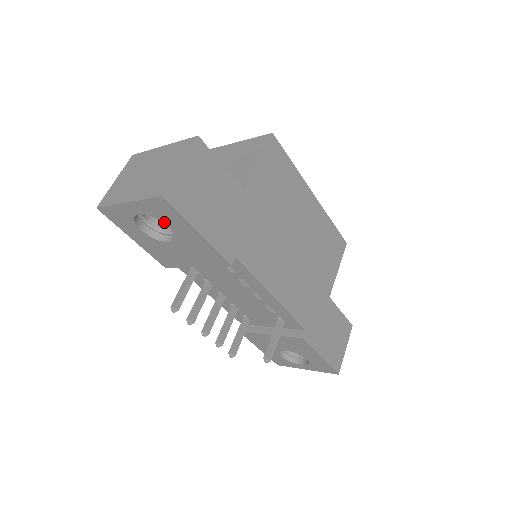
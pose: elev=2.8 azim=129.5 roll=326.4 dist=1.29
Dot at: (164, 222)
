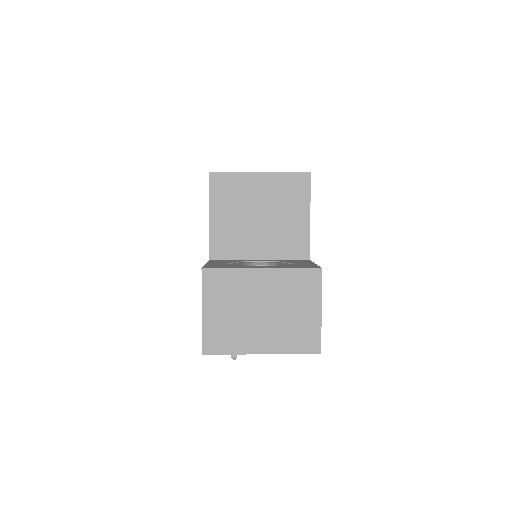
Dot at: occluded
